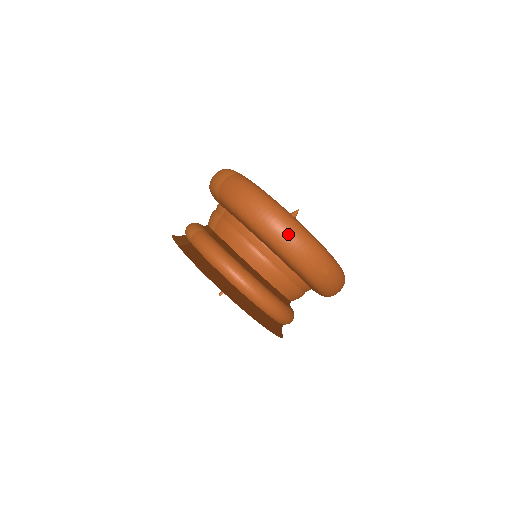
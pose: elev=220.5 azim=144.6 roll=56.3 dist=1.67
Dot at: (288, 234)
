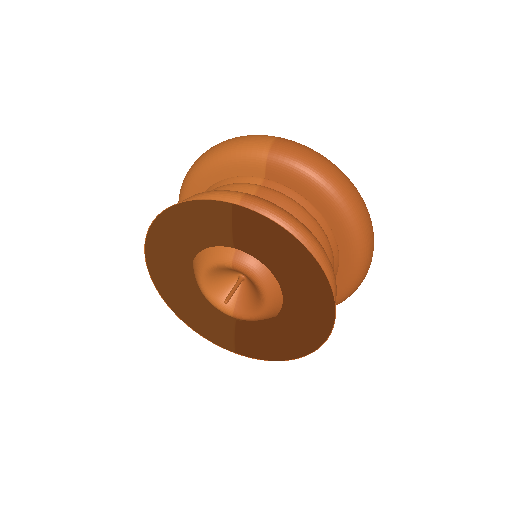
Dot at: (364, 207)
